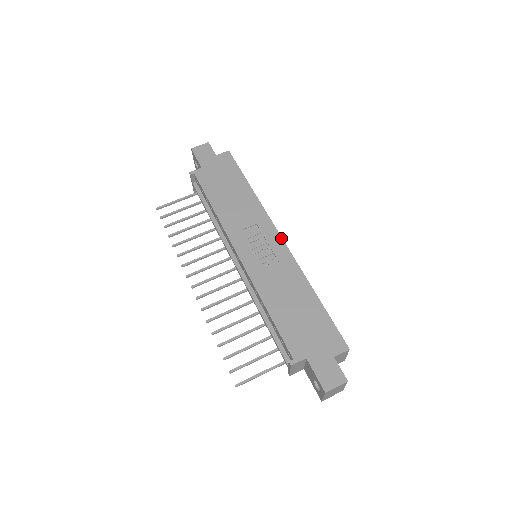
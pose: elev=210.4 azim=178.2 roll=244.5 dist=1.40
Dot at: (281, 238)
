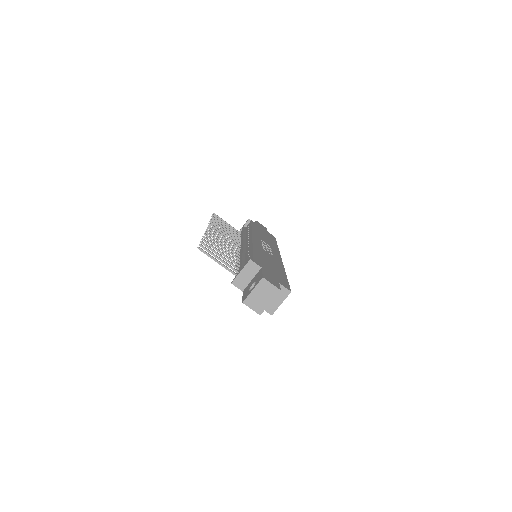
Dot at: (281, 258)
